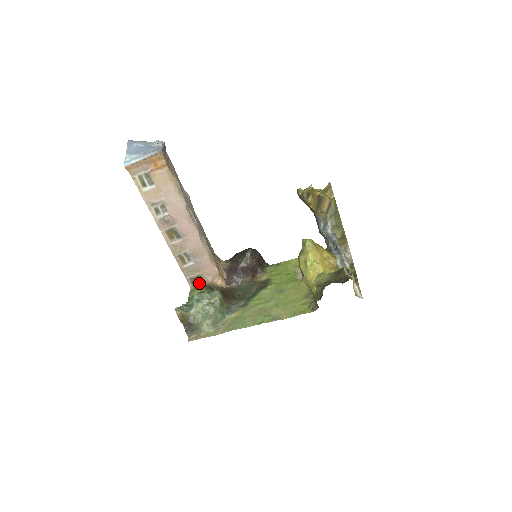
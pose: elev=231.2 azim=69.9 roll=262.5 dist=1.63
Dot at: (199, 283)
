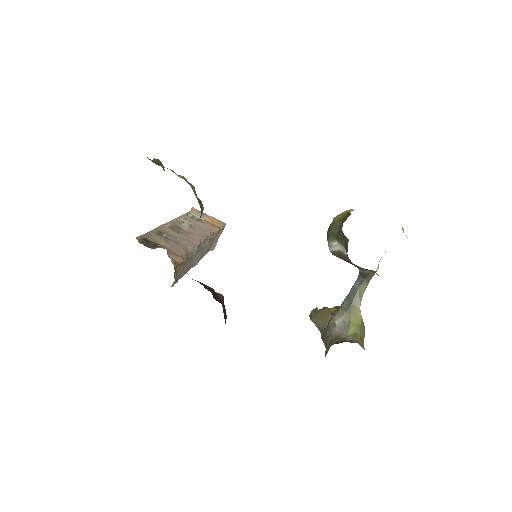
Dot at: (149, 245)
